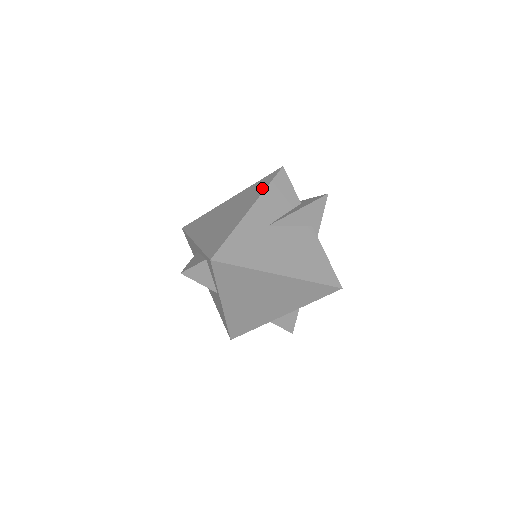
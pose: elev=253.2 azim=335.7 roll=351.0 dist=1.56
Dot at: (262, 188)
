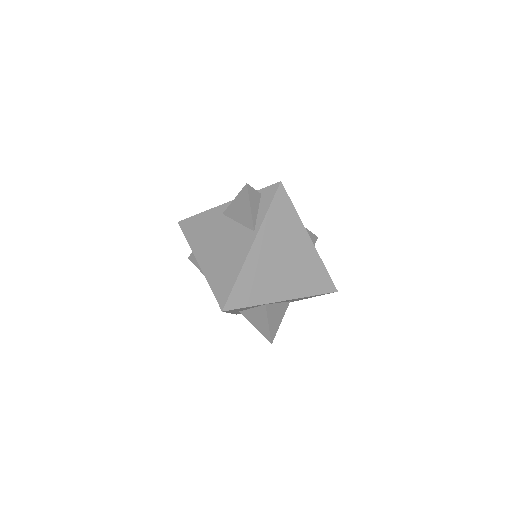
Dot at: occluded
